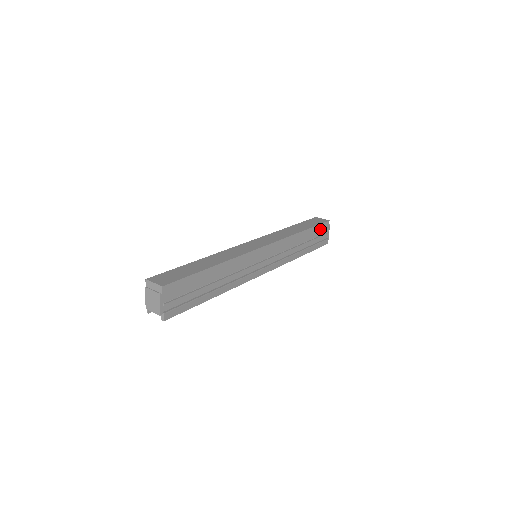
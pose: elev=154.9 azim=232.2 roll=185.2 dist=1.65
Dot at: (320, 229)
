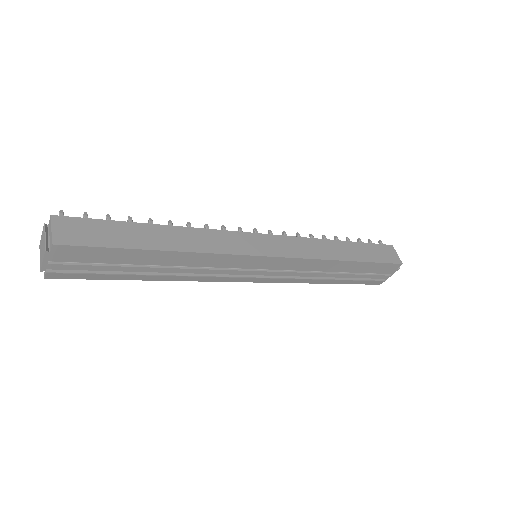
Dot at: (380, 267)
